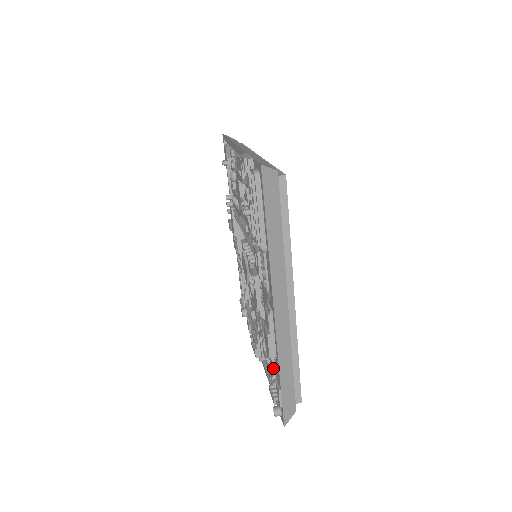
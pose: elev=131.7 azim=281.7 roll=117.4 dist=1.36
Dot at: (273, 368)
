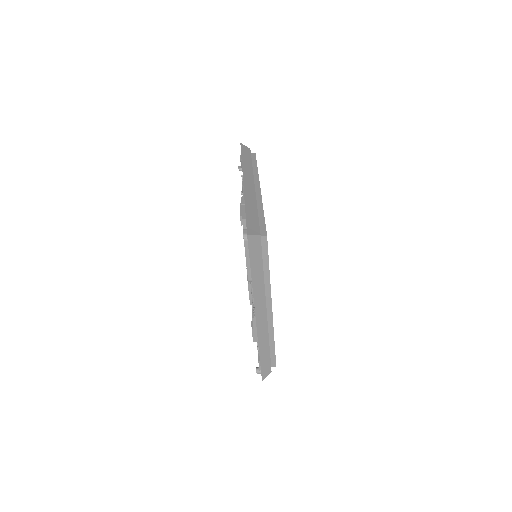
Dot at: (257, 344)
